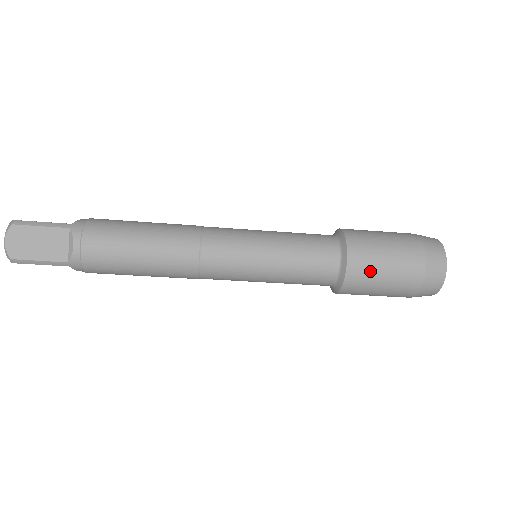
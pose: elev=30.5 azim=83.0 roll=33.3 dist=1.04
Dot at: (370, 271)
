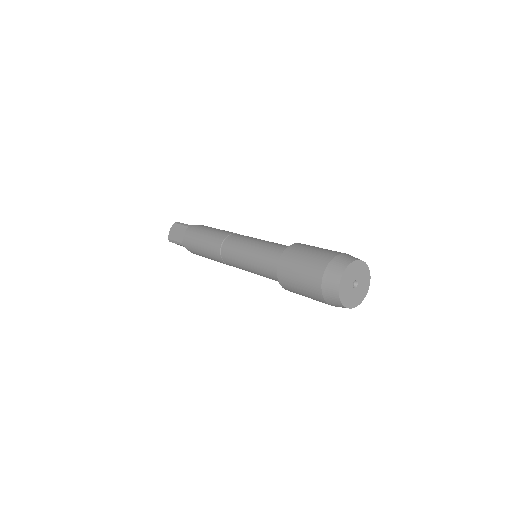
Dot at: (290, 269)
